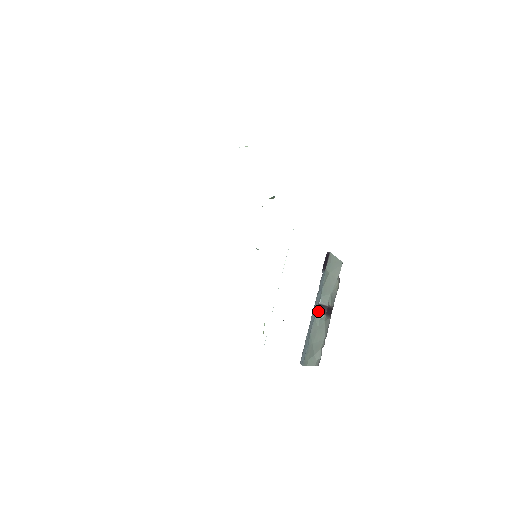
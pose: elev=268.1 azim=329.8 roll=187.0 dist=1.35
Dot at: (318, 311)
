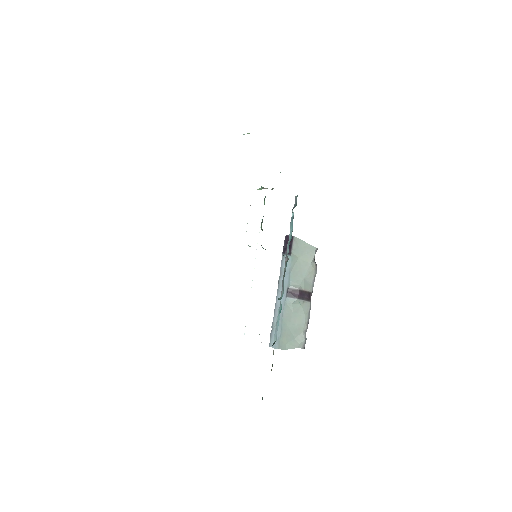
Dot at: (289, 295)
